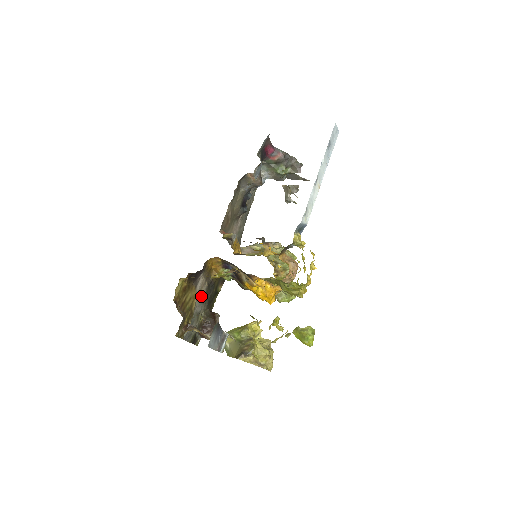
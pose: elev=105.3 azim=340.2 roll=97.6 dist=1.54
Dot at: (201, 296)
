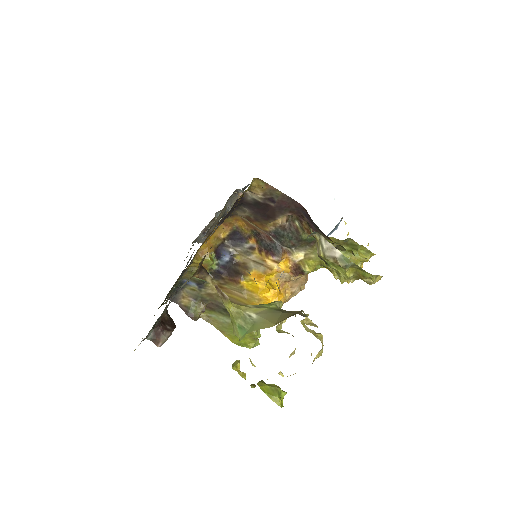
Dot at: occluded
